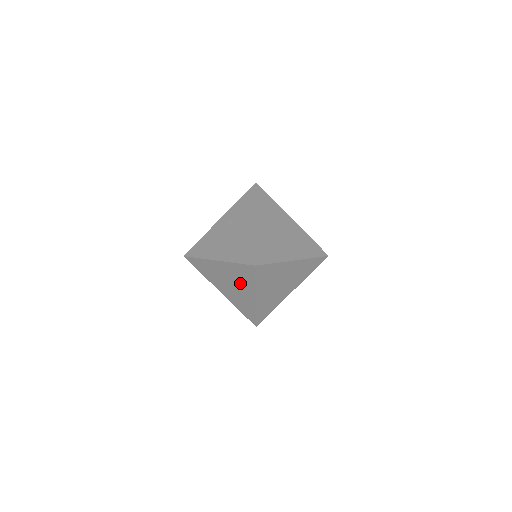
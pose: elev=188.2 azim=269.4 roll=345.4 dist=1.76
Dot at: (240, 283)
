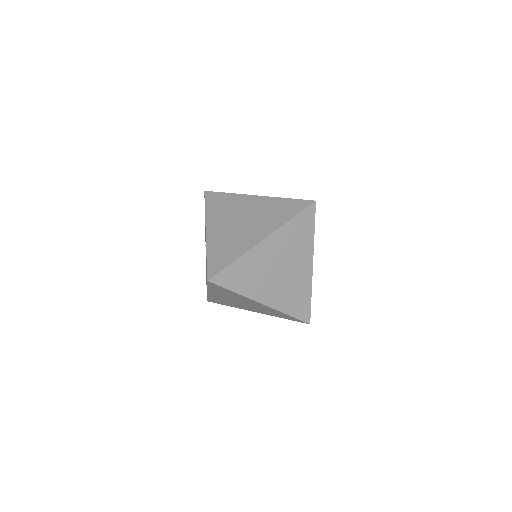
Dot at: (238, 299)
